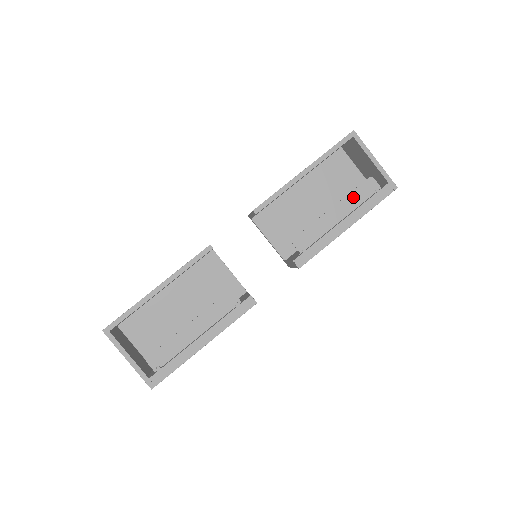
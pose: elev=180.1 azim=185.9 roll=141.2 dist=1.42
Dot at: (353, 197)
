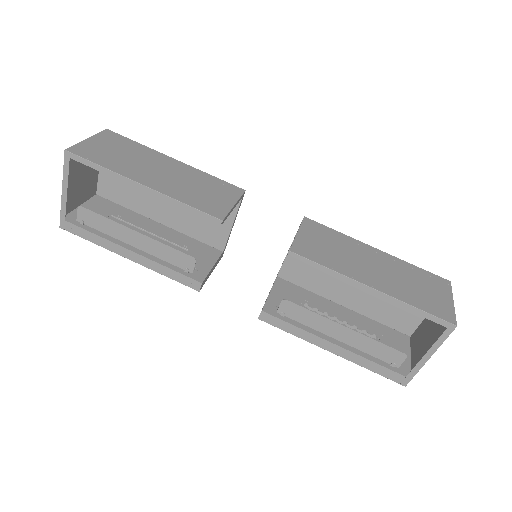
Dot at: (371, 344)
